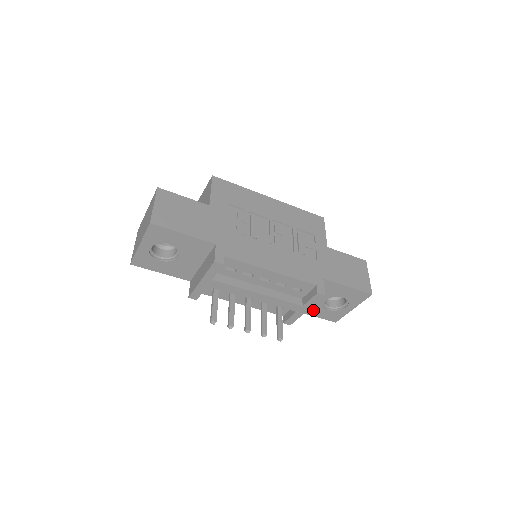
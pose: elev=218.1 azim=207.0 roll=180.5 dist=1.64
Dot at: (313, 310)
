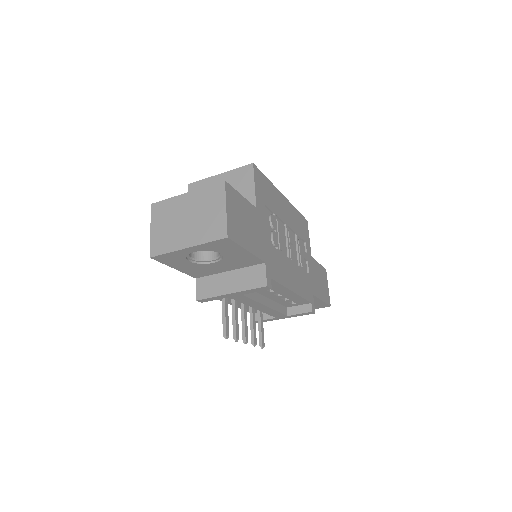
Dot at: occluded
